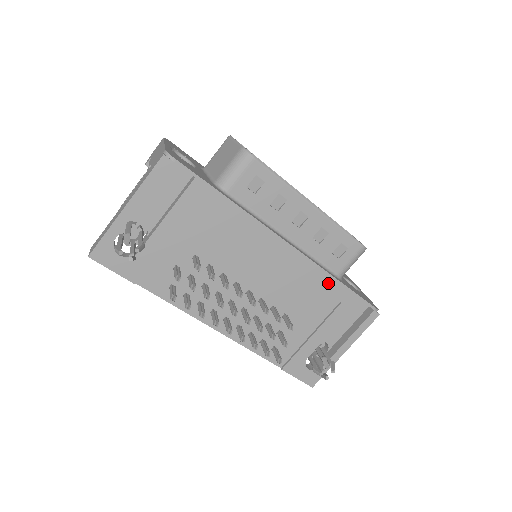
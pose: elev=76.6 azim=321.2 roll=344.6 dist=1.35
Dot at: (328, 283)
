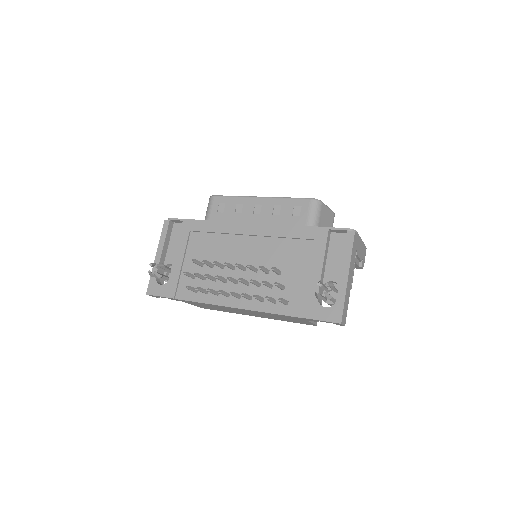
Dot at: (295, 232)
